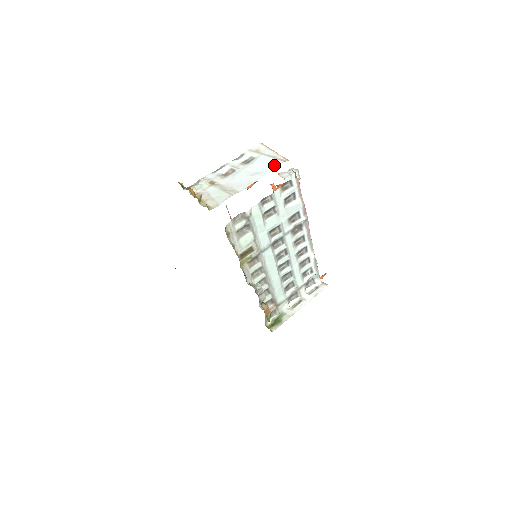
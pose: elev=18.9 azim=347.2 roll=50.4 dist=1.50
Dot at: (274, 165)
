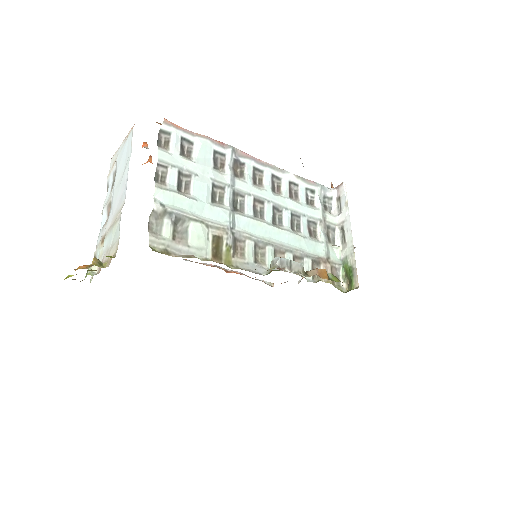
Dot at: (129, 142)
